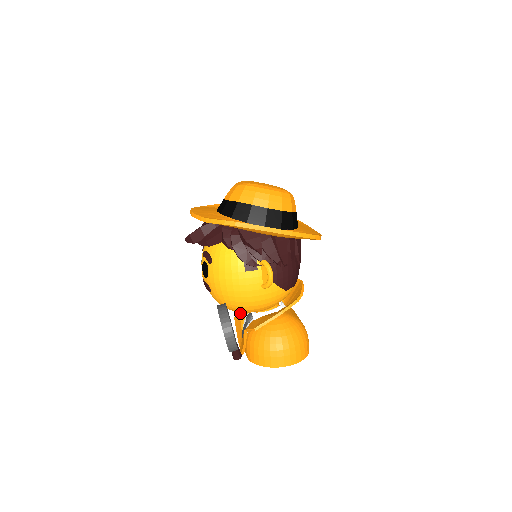
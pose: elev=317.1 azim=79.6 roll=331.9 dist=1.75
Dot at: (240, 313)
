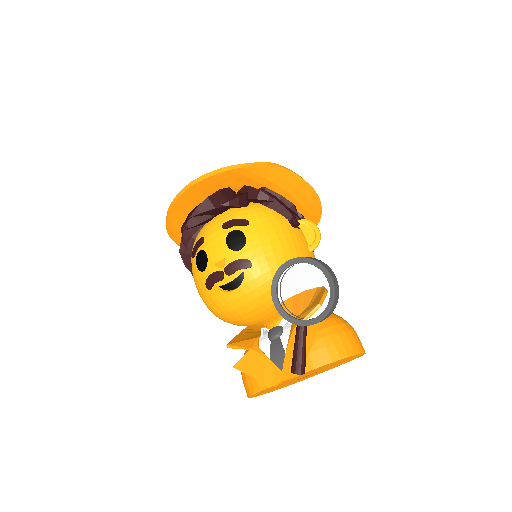
Dot at: (248, 347)
